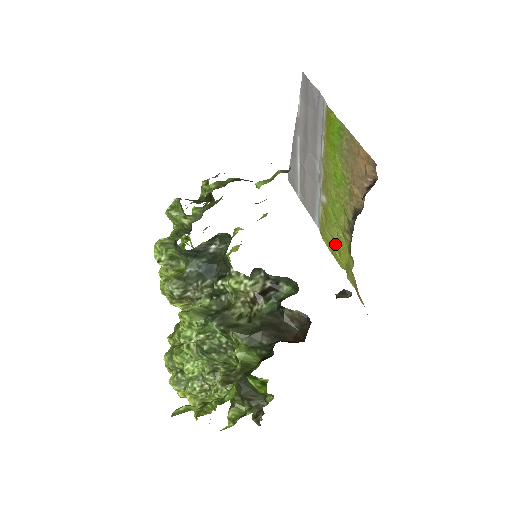
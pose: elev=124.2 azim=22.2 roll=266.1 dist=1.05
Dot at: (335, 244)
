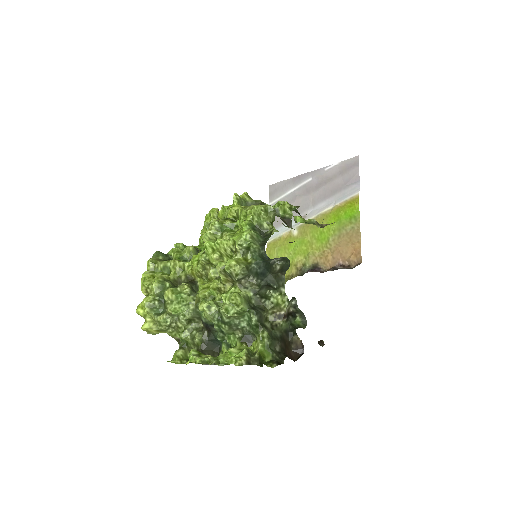
Dot at: occluded
